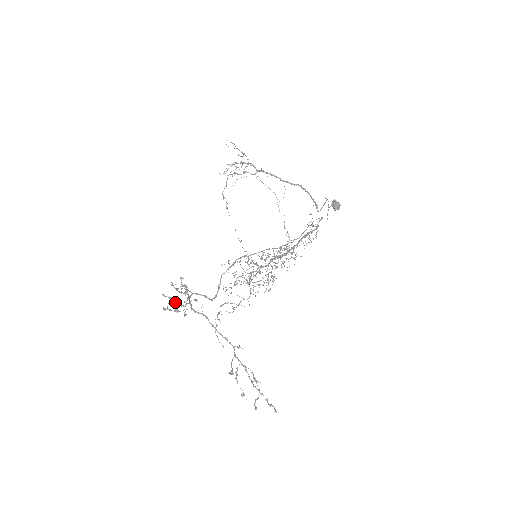
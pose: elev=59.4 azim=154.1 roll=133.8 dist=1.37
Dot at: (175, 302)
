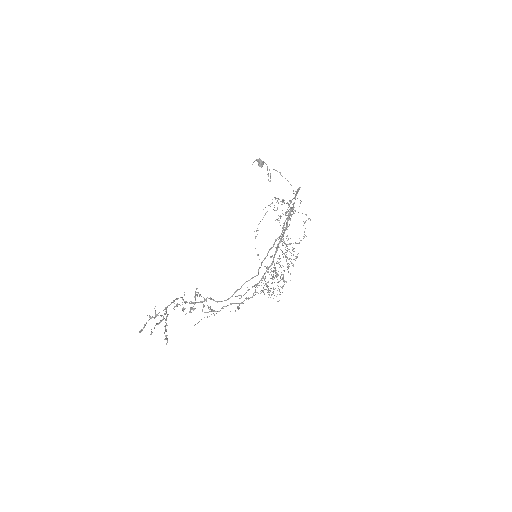
Dot at: (192, 309)
